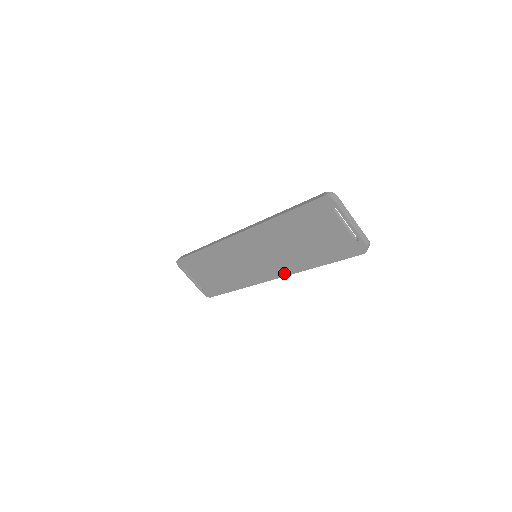
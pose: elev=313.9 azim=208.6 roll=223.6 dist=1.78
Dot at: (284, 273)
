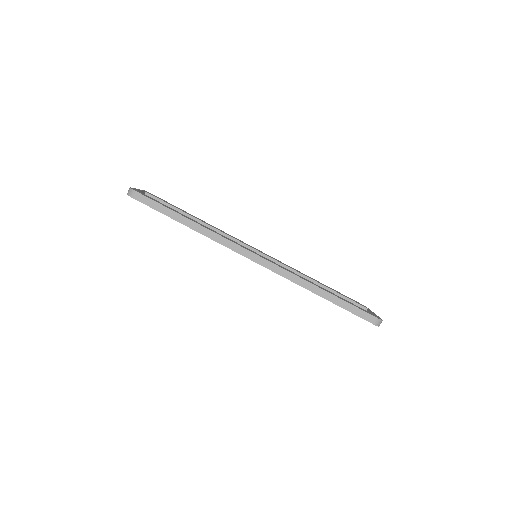
Dot at: occluded
